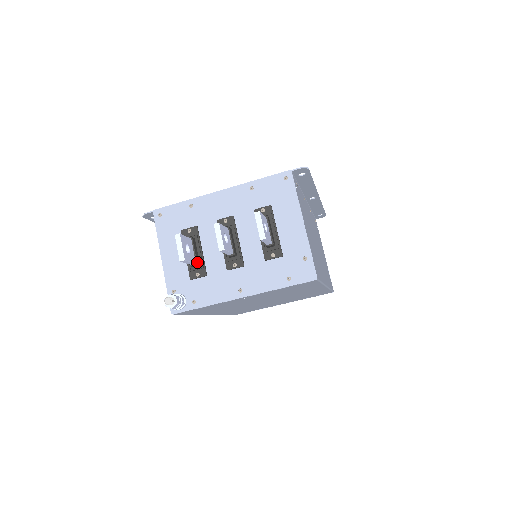
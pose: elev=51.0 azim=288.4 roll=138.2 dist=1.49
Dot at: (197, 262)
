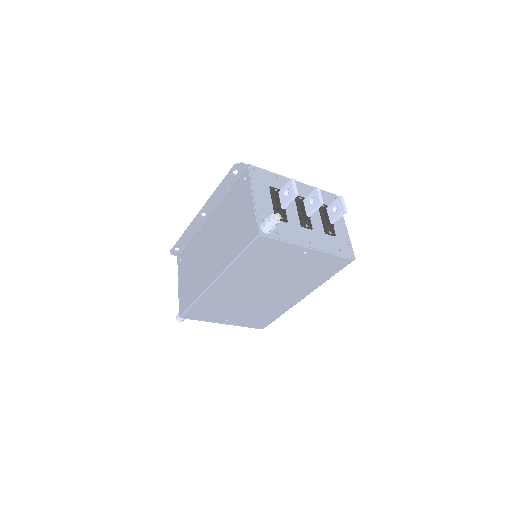
Dot at: (285, 209)
